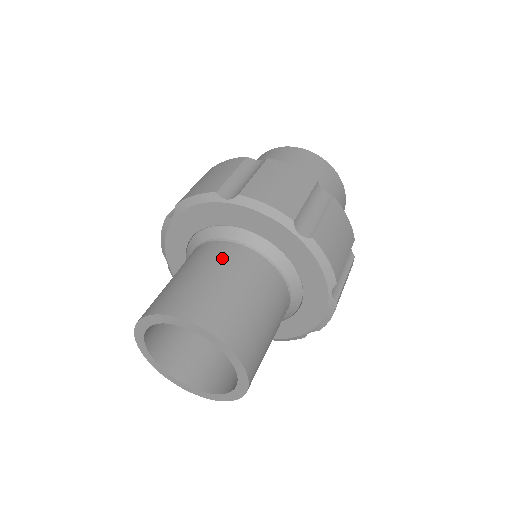
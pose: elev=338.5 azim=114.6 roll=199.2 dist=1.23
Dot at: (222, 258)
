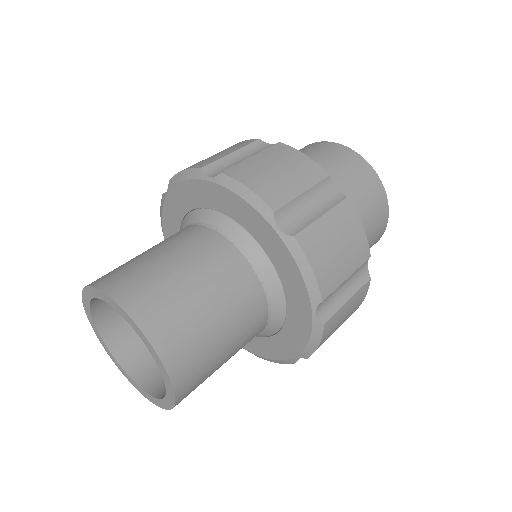
Dot at: occluded
